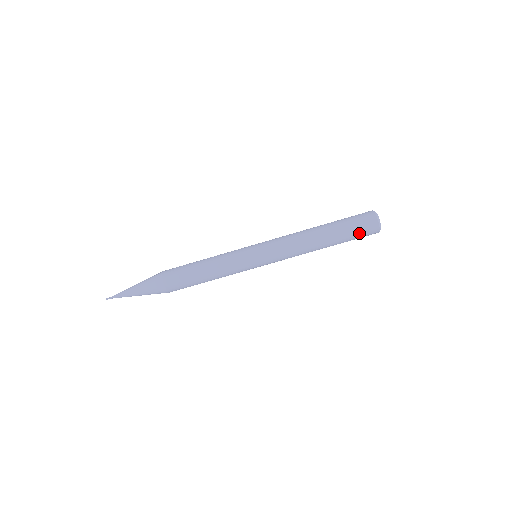
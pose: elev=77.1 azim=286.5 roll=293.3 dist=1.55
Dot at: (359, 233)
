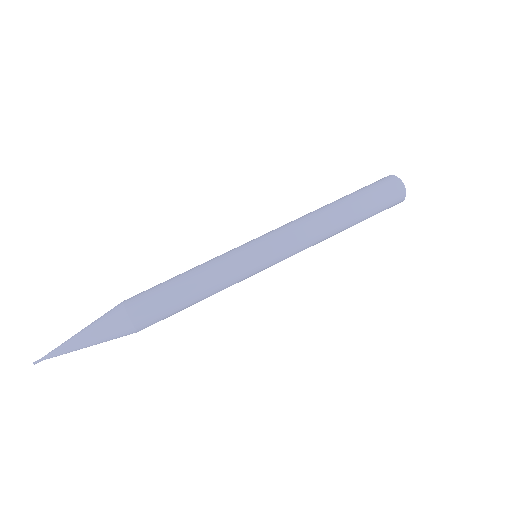
Dot at: (383, 203)
